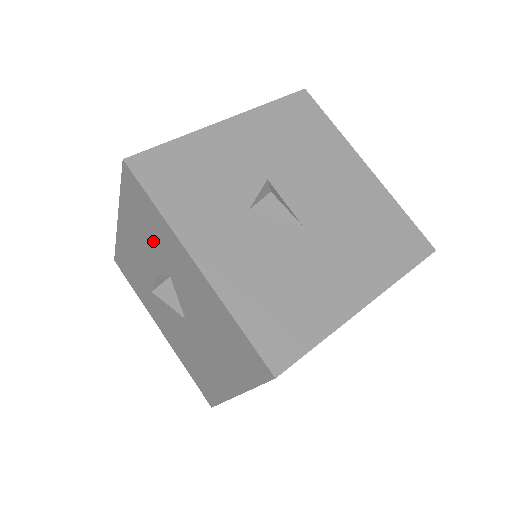
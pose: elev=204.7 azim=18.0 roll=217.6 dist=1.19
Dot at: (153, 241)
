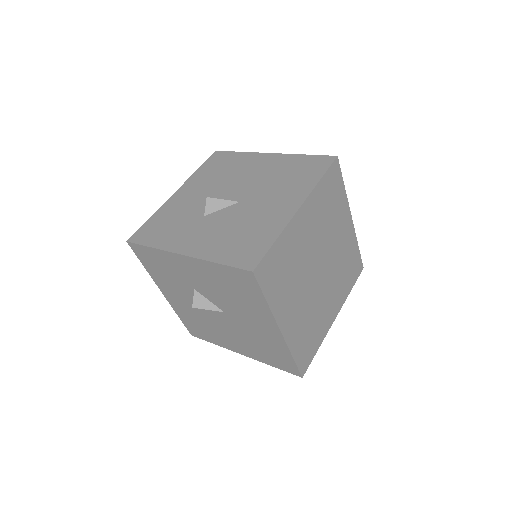
Dot at: (172, 276)
